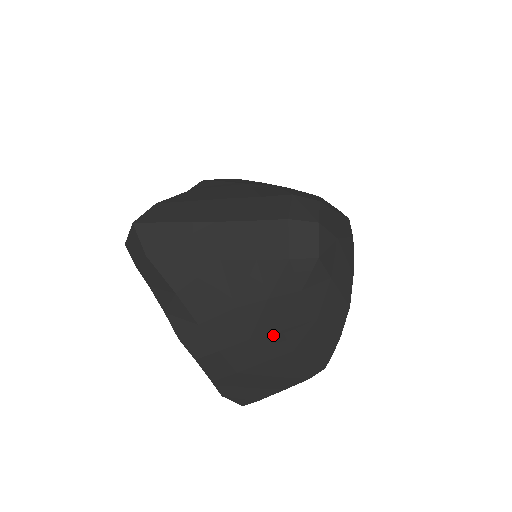
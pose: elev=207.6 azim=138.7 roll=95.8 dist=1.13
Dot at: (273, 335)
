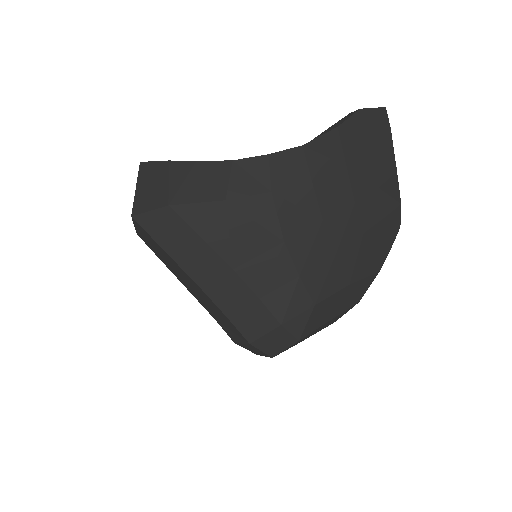
Dot at: occluded
